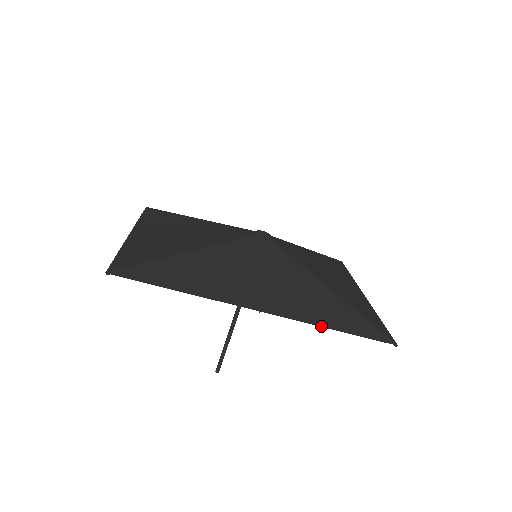
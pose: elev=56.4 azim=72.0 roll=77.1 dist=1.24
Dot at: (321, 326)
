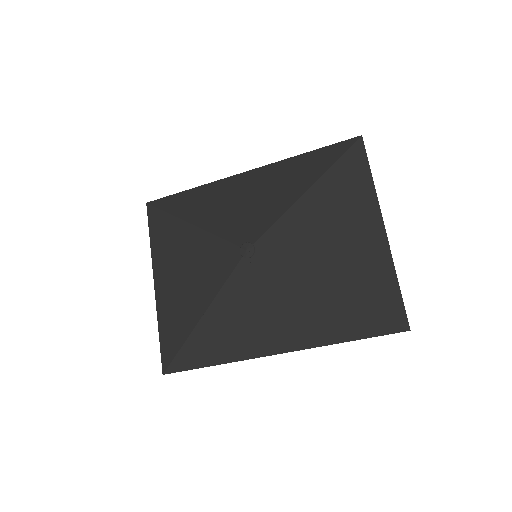
Dot at: (330, 344)
